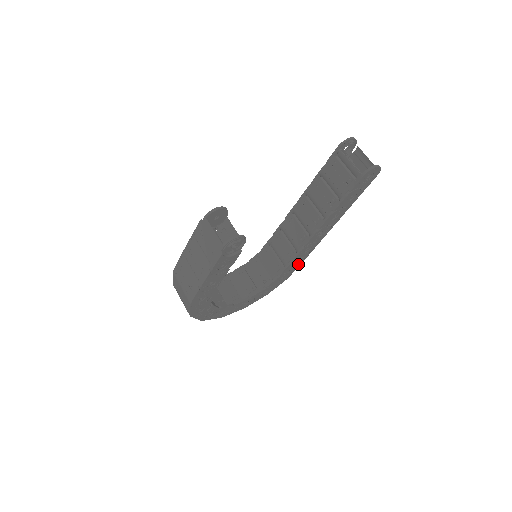
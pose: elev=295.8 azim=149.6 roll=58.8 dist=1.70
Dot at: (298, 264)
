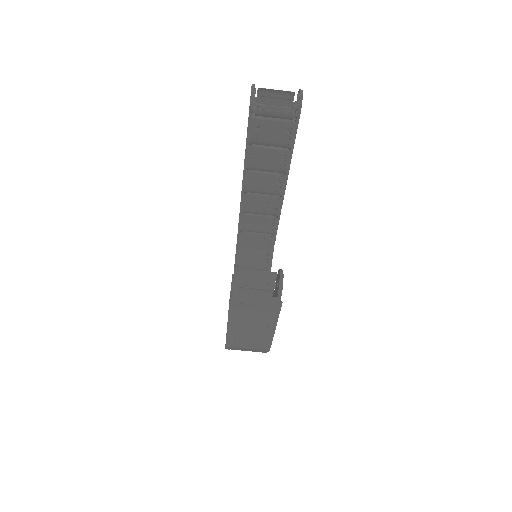
Dot at: occluded
